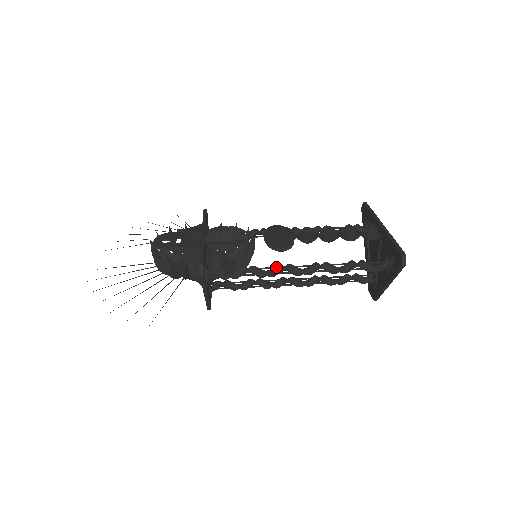
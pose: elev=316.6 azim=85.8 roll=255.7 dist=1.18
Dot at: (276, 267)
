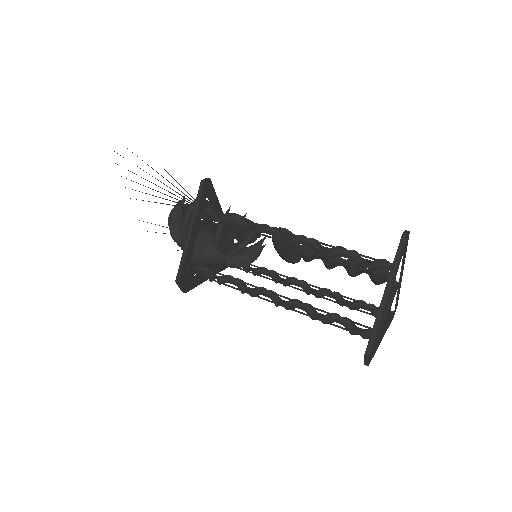
Dot at: (269, 227)
